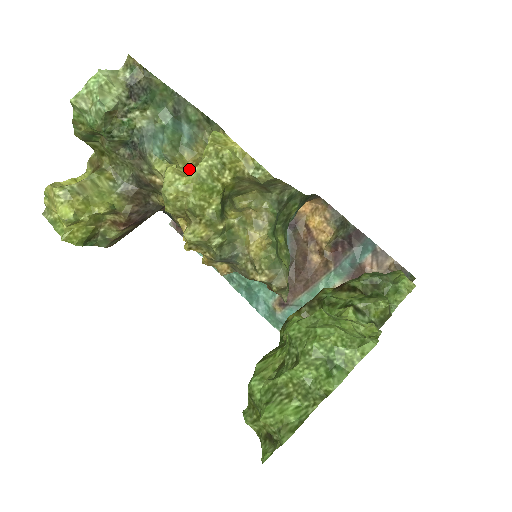
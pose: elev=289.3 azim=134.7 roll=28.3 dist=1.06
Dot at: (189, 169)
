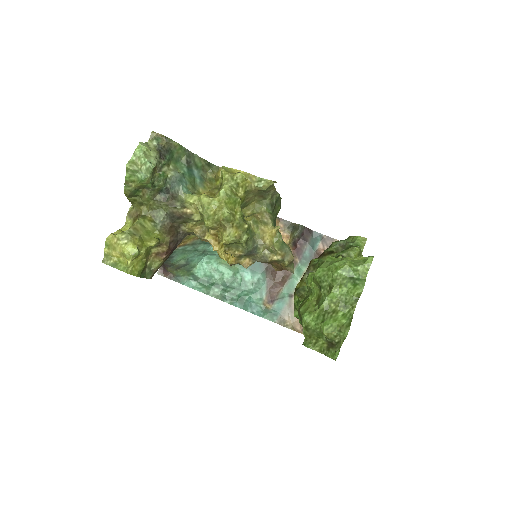
Dot at: occluded
